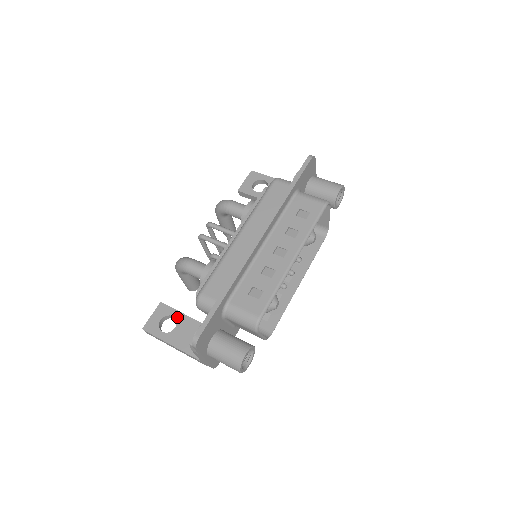
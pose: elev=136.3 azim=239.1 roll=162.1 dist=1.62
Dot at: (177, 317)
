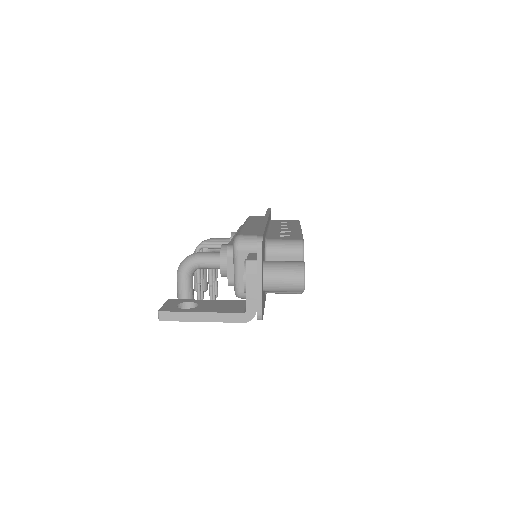
Dot at: (195, 301)
